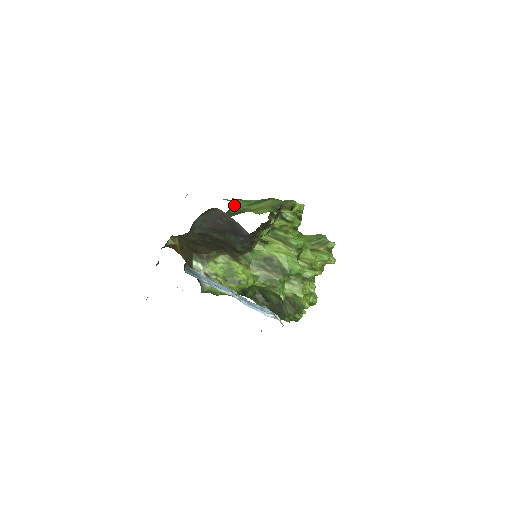
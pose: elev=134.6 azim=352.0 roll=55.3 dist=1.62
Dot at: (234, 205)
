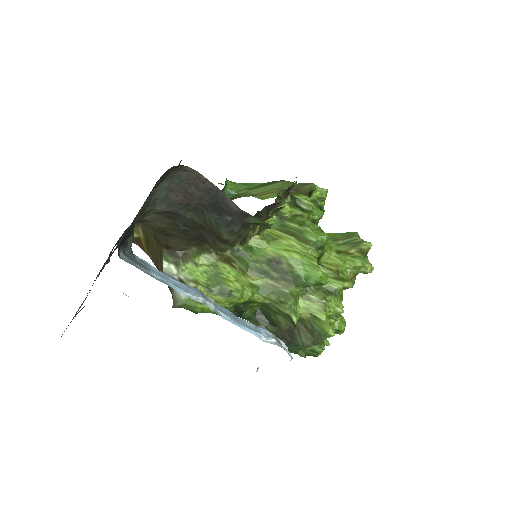
Dot at: (228, 188)
